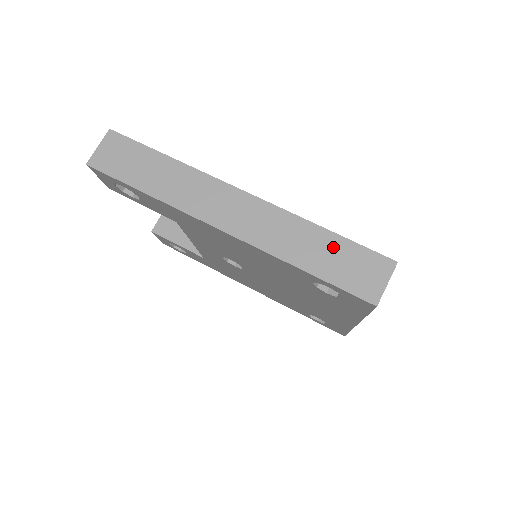
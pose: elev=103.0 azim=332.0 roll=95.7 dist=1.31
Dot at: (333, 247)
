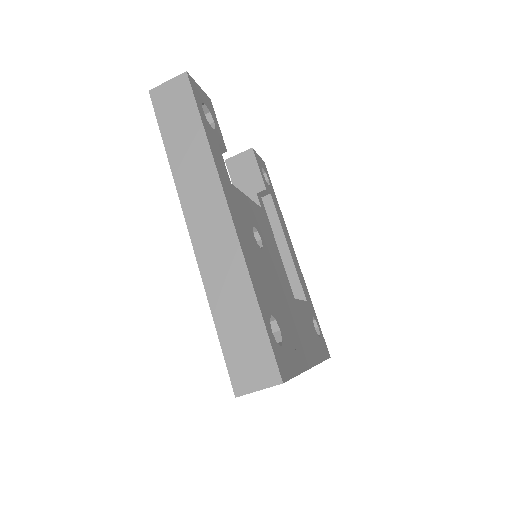
Dot at: (249, 323)
